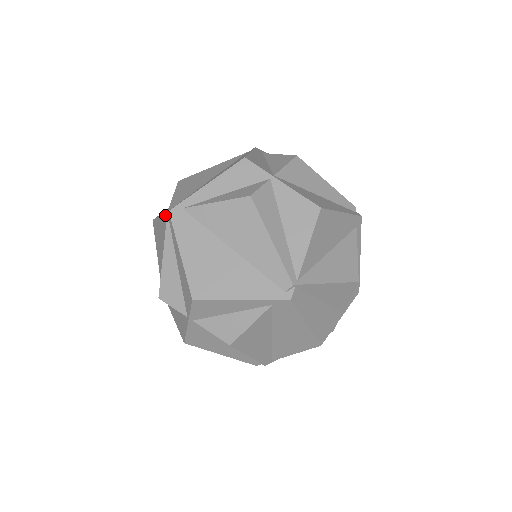
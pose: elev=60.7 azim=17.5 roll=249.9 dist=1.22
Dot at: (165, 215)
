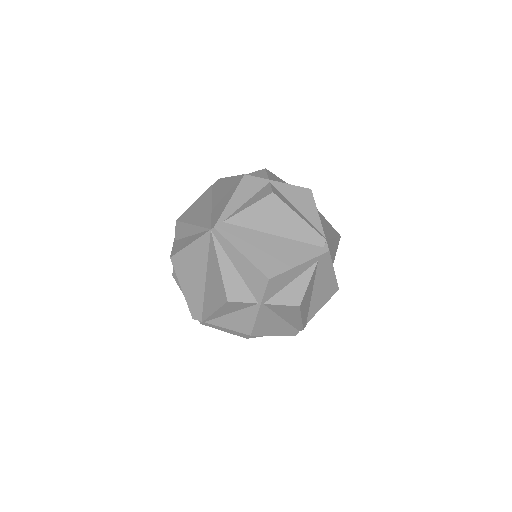
Dot at: (205, 235)
